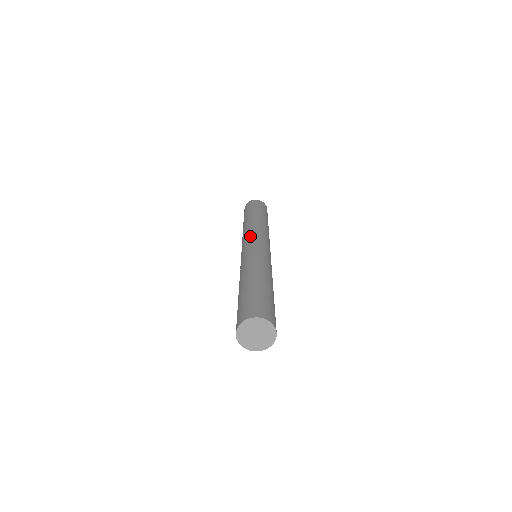
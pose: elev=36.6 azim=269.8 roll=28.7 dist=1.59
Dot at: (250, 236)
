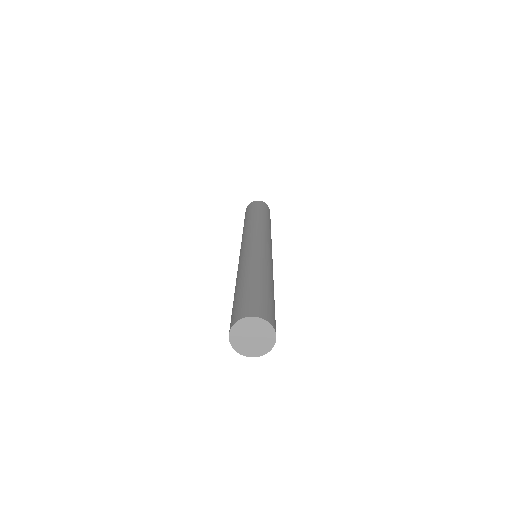
Dot at: (255, 233)
